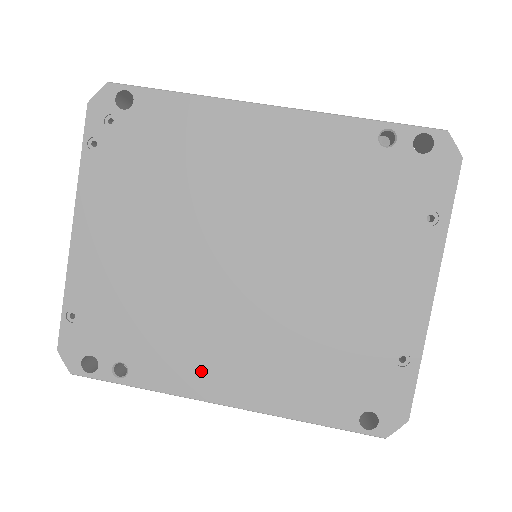
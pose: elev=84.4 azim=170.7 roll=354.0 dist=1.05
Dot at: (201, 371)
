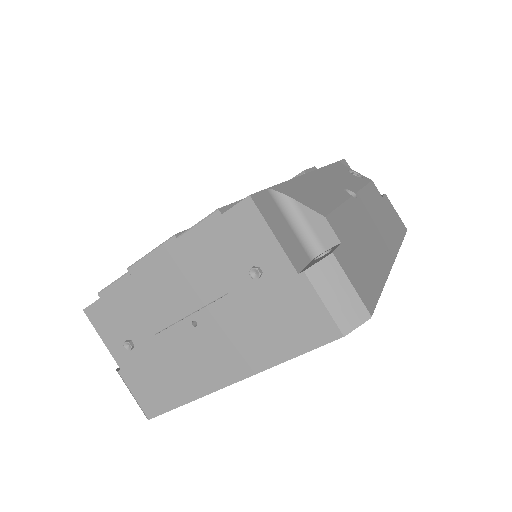
Dot at: occluded
